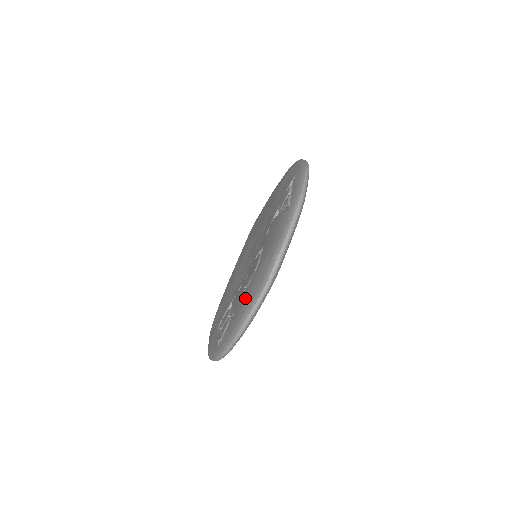
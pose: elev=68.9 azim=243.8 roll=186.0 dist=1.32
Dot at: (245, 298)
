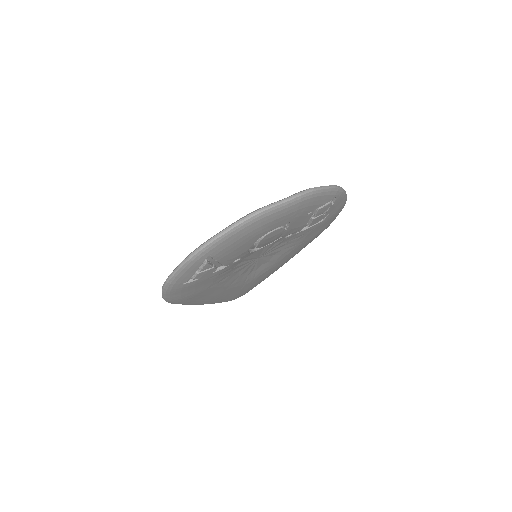
Dot at: occluded
